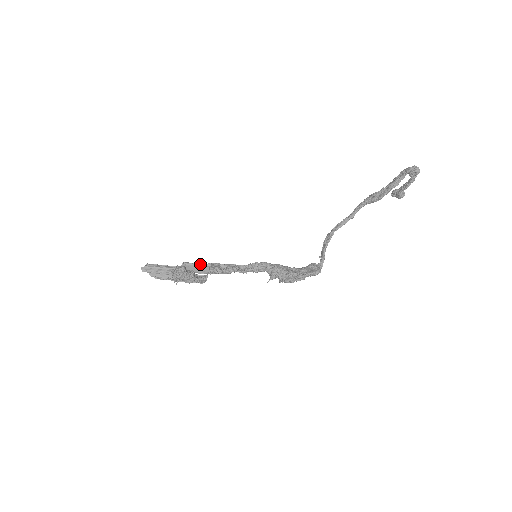
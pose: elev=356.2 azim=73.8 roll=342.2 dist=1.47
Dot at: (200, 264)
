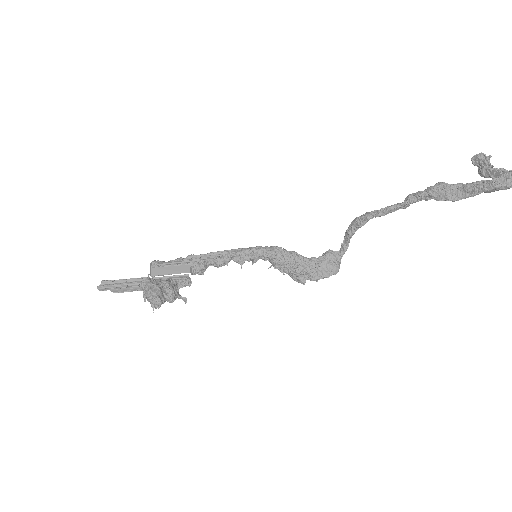
Dot at: (177, 264)
